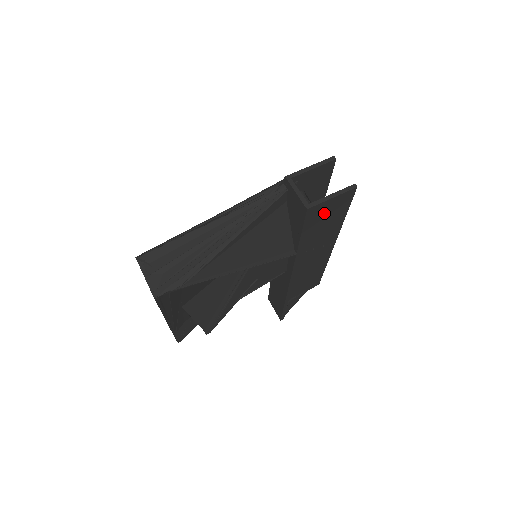
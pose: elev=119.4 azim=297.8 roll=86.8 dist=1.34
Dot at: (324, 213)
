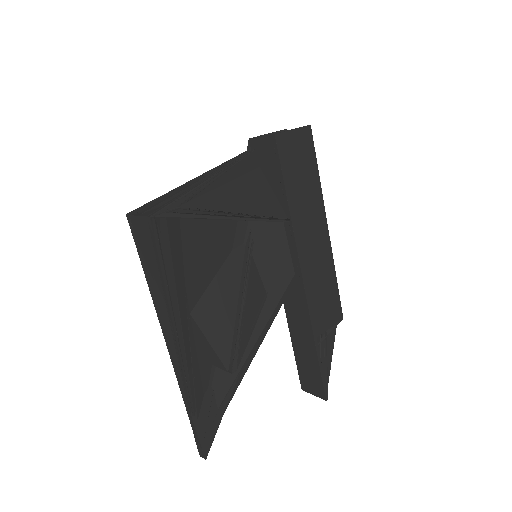
Dot at: (294, 153)
